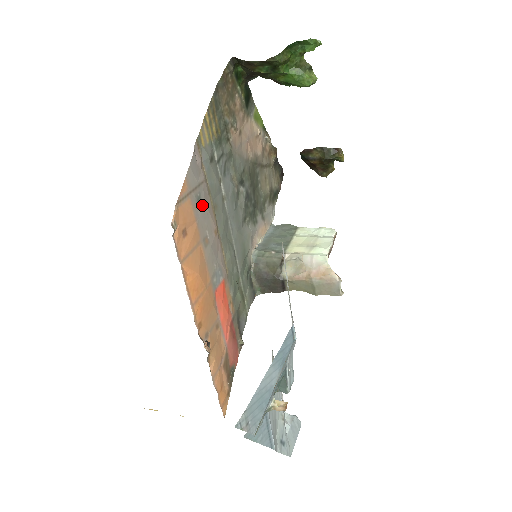
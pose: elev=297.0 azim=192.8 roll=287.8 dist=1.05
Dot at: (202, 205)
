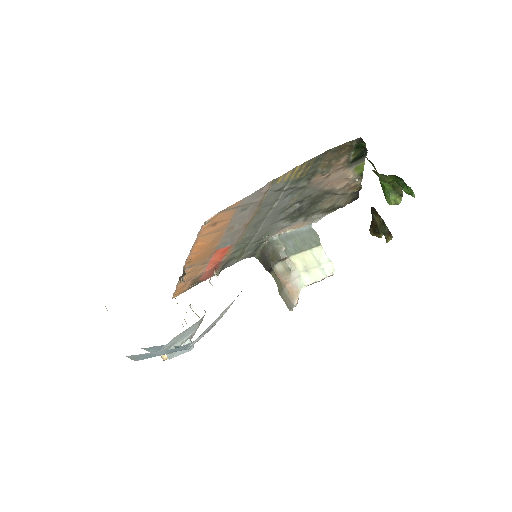
Dot at: (245, 212)
